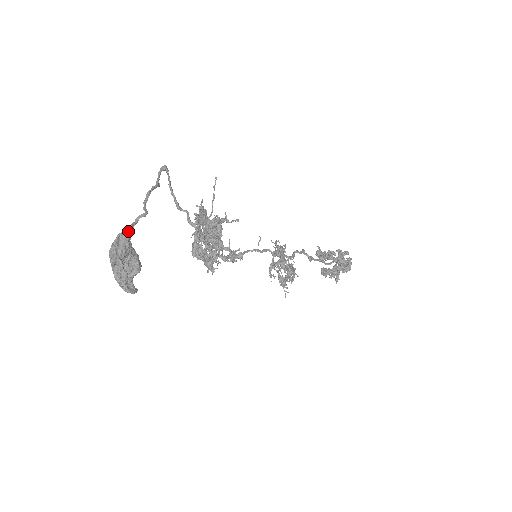
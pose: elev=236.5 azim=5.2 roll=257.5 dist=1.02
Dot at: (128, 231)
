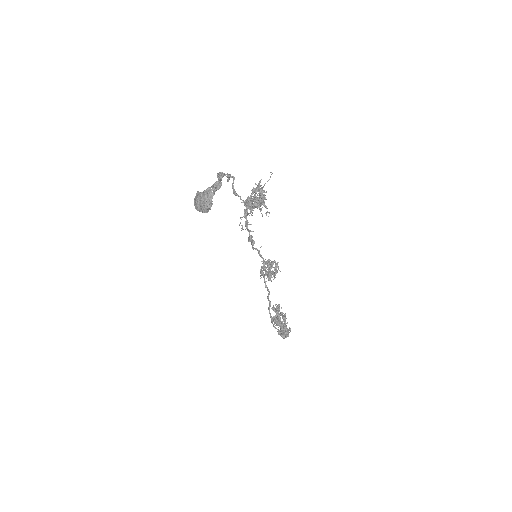
Dot at: (223, 174)
